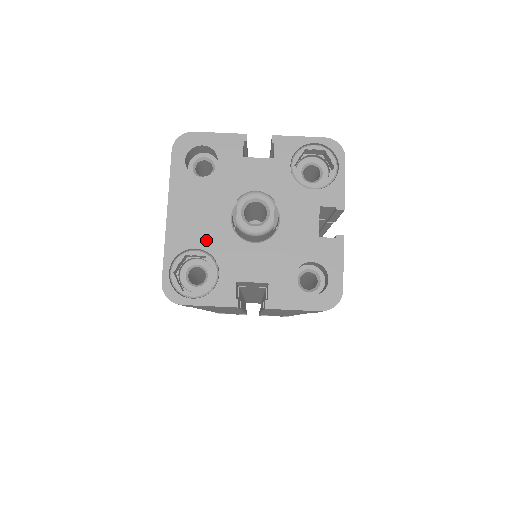
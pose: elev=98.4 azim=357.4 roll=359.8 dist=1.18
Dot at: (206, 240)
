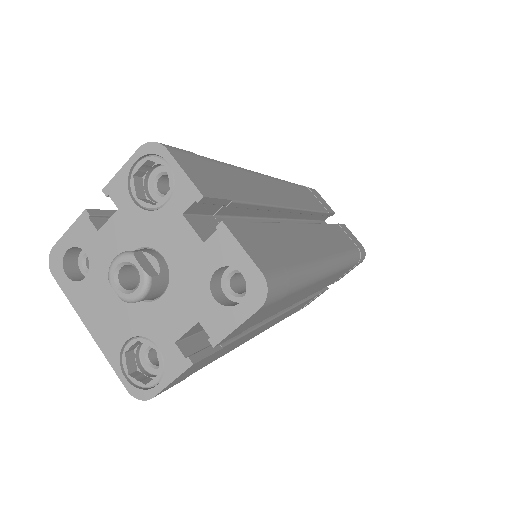
Dot at: (128, 327)
